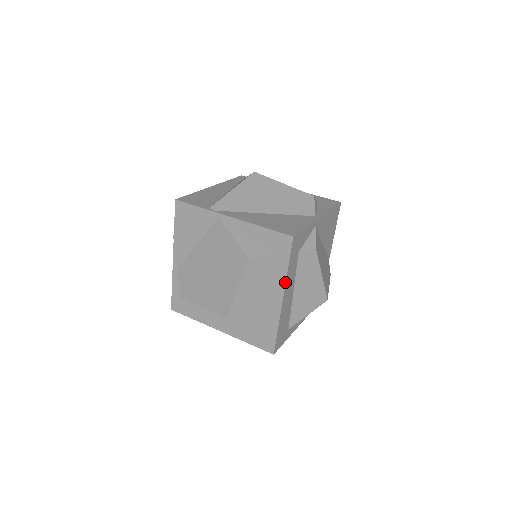
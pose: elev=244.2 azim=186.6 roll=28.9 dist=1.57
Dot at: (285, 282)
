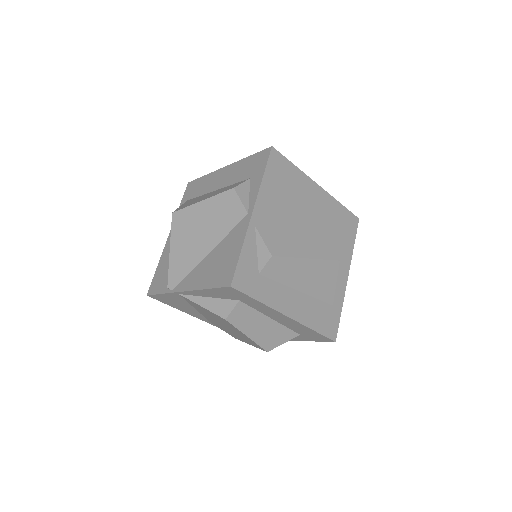
Dot at: (272, 309)
